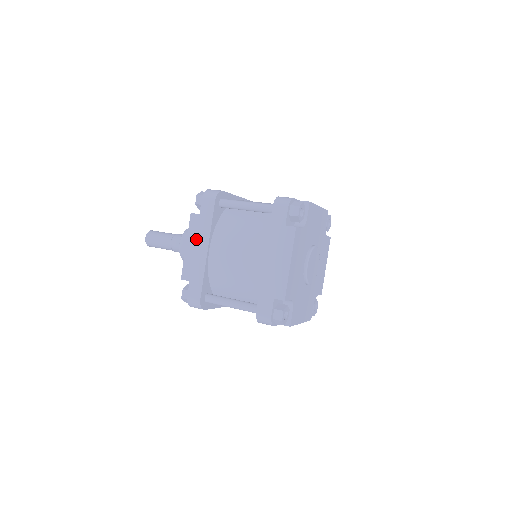
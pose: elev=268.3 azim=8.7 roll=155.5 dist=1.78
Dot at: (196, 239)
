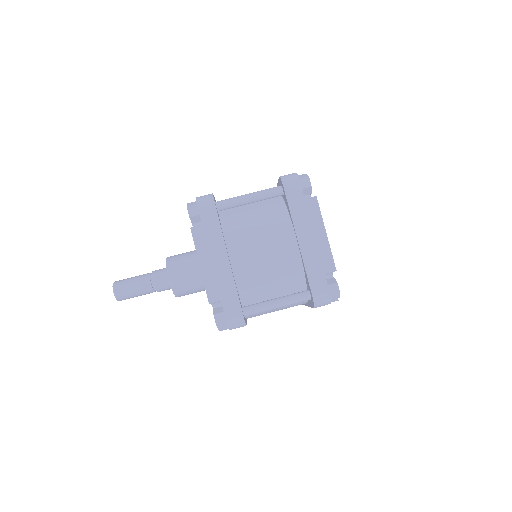
Dot at: (209, 252)
